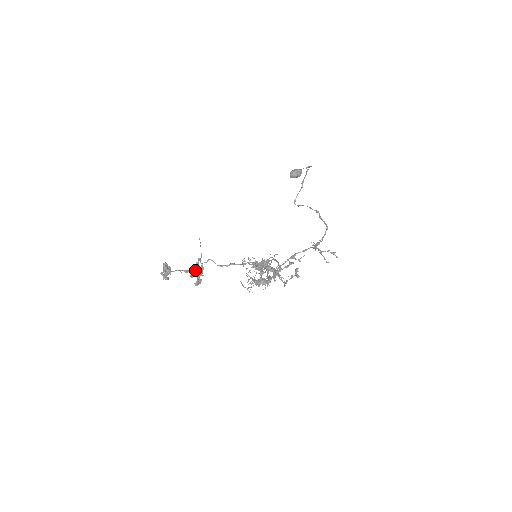
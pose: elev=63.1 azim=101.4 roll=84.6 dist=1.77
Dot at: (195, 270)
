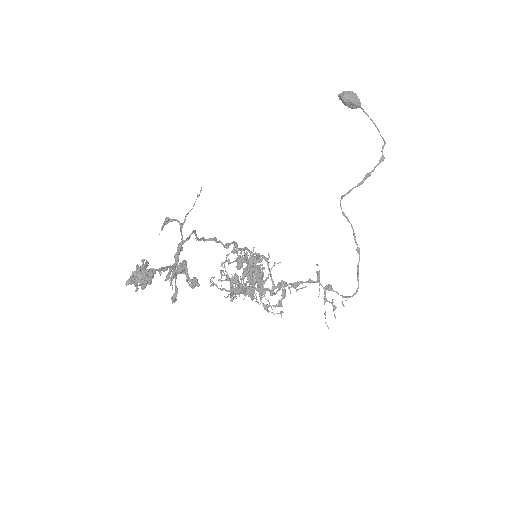
Dot at: (181, 272)
